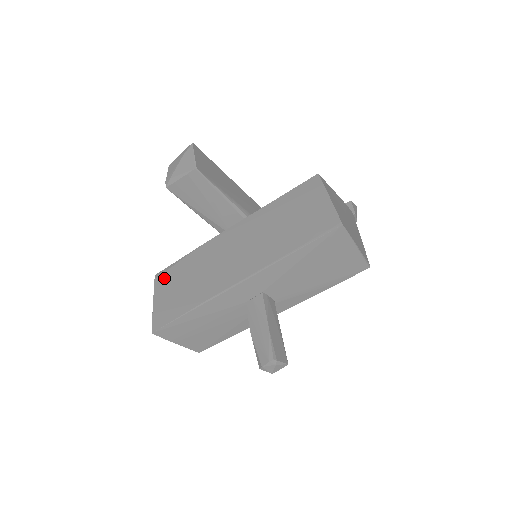
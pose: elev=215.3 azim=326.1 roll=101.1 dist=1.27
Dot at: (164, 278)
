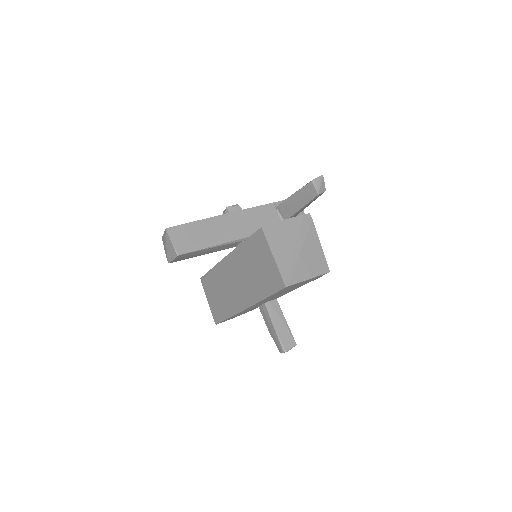
Dot at: (206, 285)
